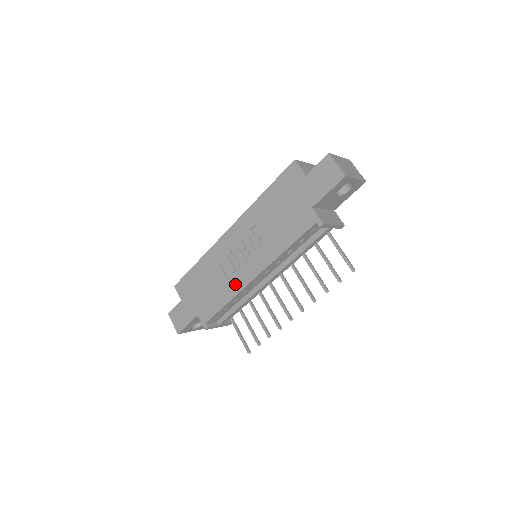
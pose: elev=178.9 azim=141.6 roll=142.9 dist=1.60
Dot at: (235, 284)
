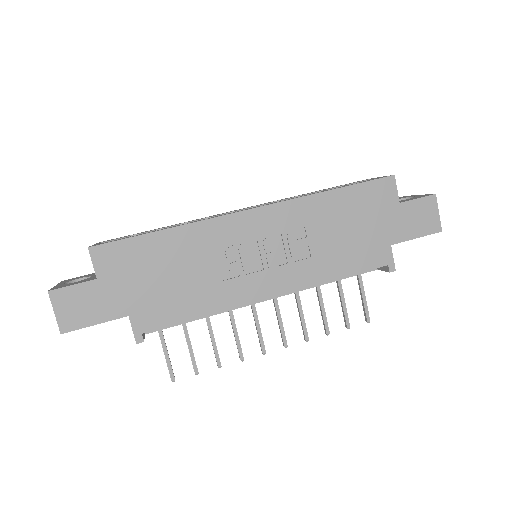
Dot at: (232, 293)
